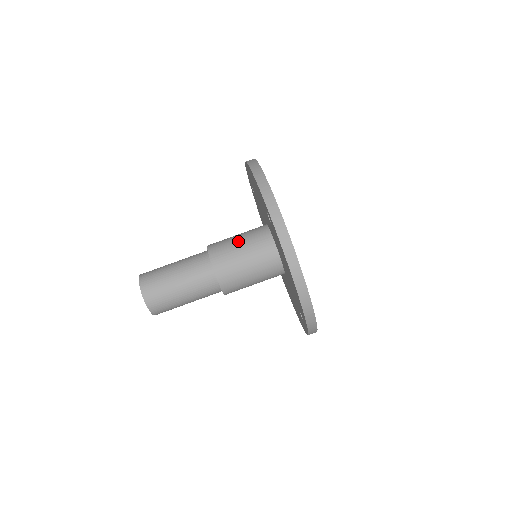
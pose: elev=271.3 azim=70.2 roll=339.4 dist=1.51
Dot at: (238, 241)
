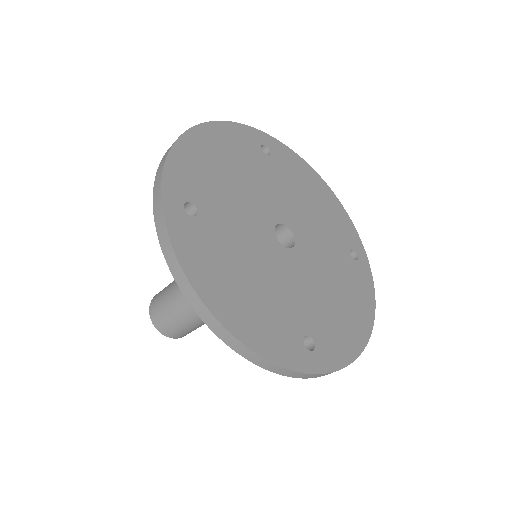
Dot at: occluded
